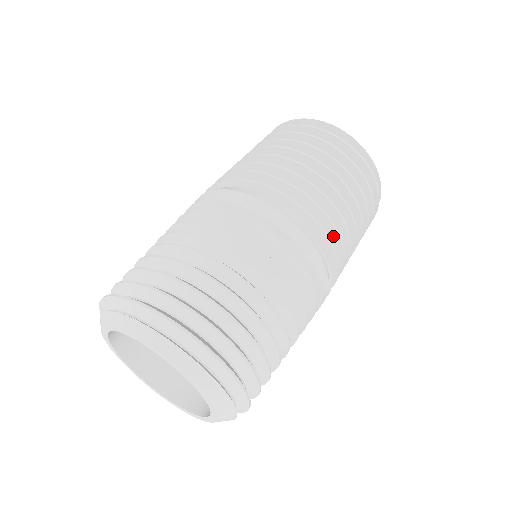
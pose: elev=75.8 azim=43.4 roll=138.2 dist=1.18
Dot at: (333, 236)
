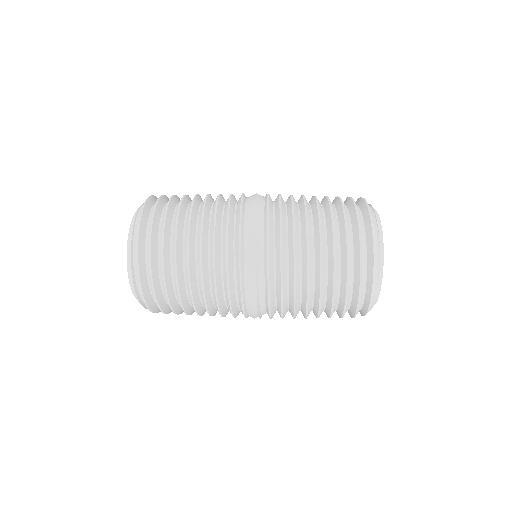
Dot at: (279, 312)
